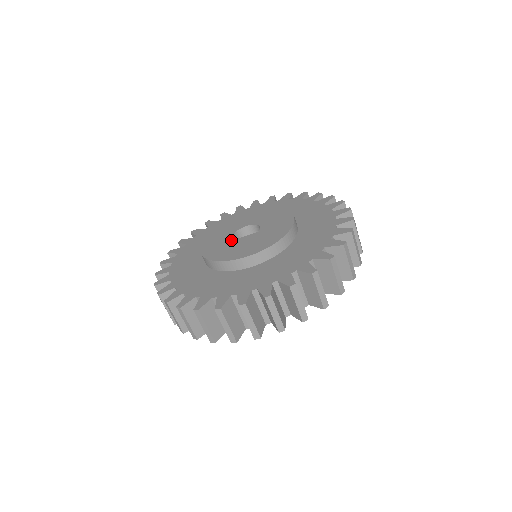
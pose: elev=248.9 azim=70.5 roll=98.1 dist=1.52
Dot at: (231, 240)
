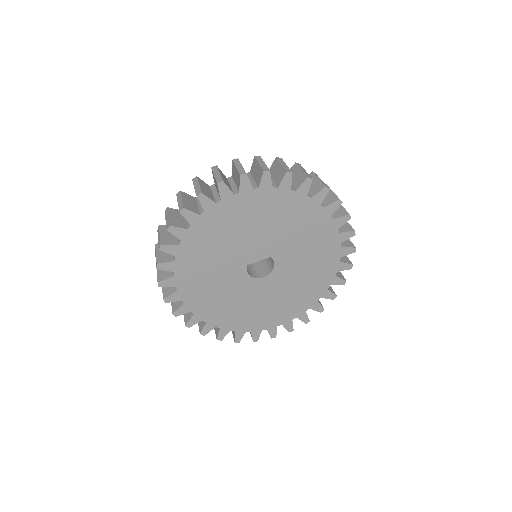
Dot at: occluded
